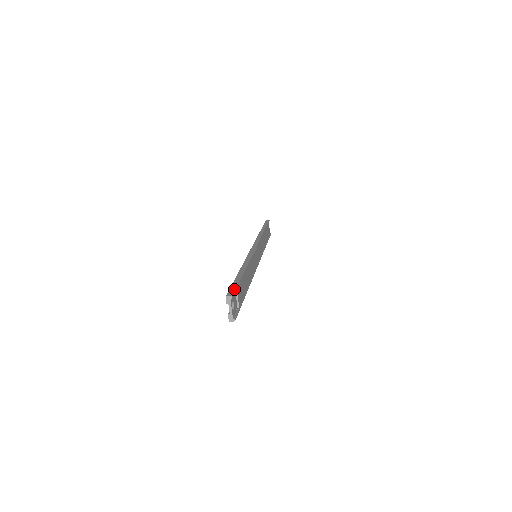
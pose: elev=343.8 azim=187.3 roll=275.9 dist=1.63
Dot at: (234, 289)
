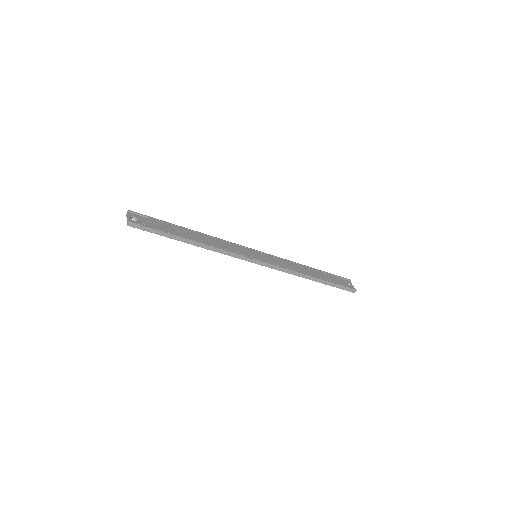
Dot at: (142, 215)
